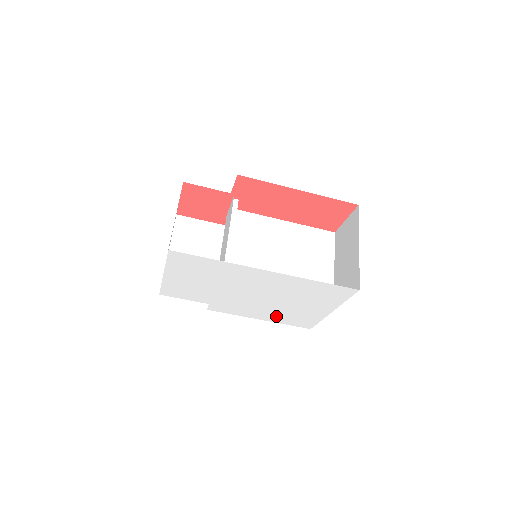
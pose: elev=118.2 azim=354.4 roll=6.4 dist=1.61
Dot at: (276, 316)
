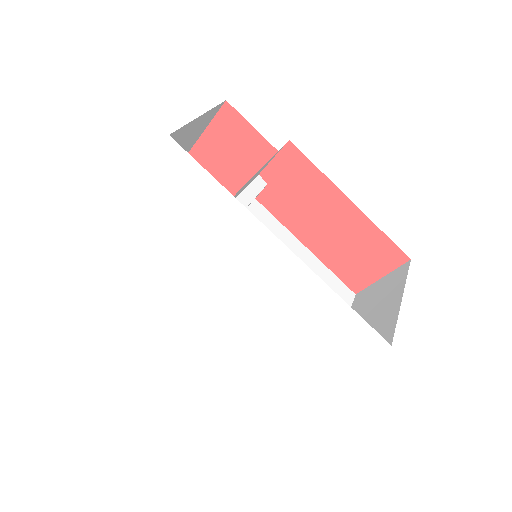
Dot at: (237, 356)
